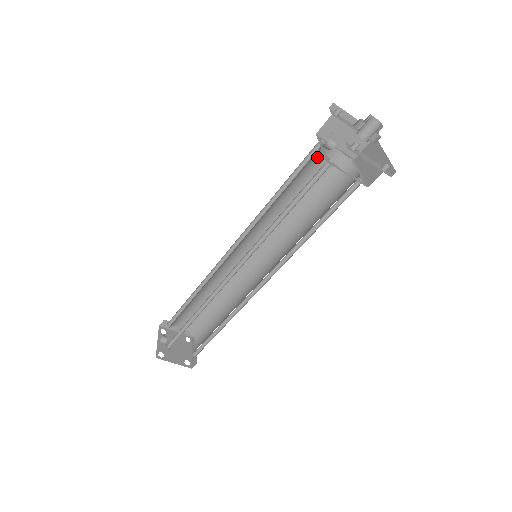
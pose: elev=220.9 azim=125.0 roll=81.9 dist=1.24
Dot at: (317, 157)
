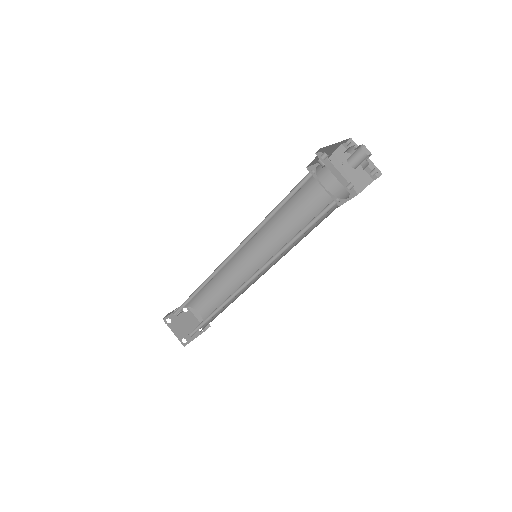
Dot at: (324, 180)
